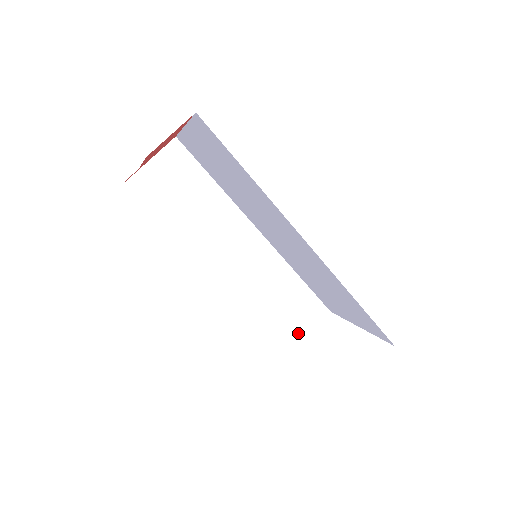
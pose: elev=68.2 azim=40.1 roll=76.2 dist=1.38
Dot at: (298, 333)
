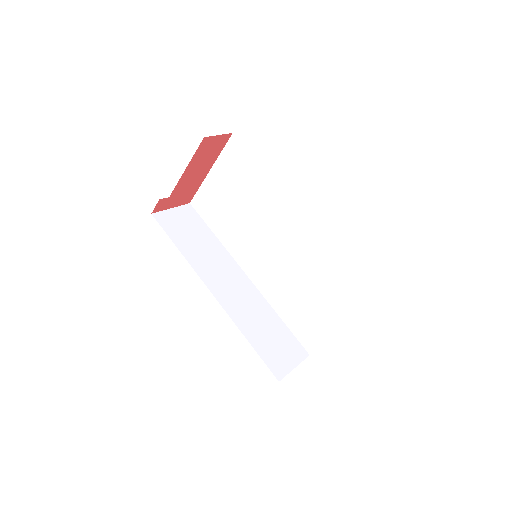
Dot at: (284, 365)
